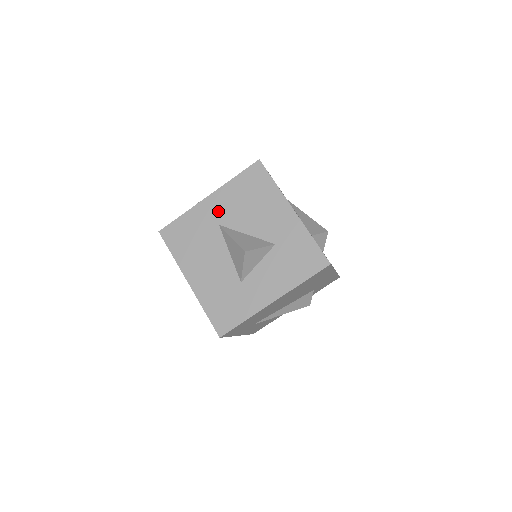
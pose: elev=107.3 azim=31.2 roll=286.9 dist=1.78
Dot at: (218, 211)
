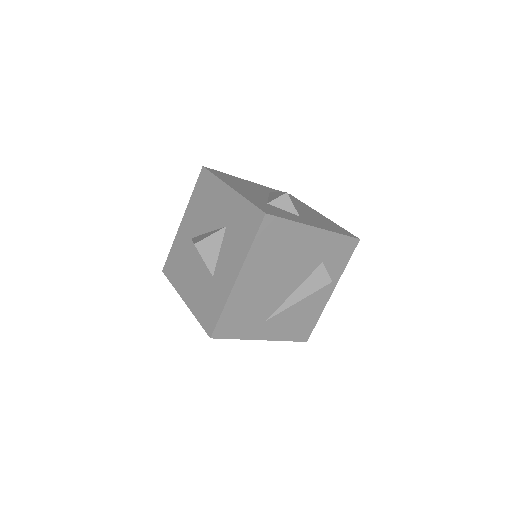
Dot at: (189, 227)
